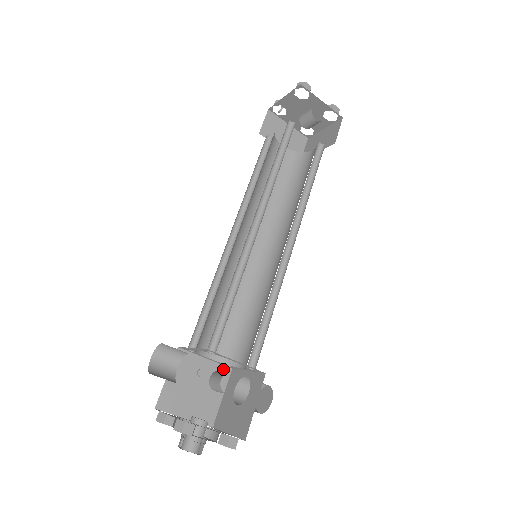
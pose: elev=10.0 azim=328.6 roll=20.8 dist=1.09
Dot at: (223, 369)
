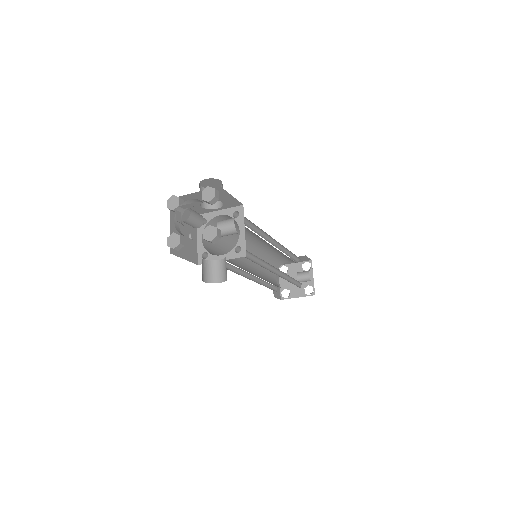
Dot at: (196, 257)
